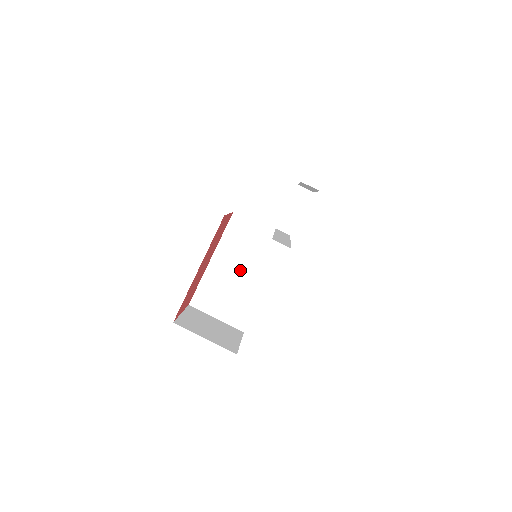
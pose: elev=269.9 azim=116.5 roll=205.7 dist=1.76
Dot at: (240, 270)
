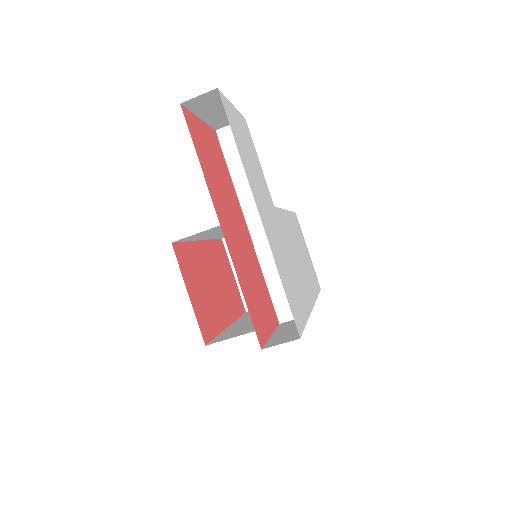
Dot at: occluded
